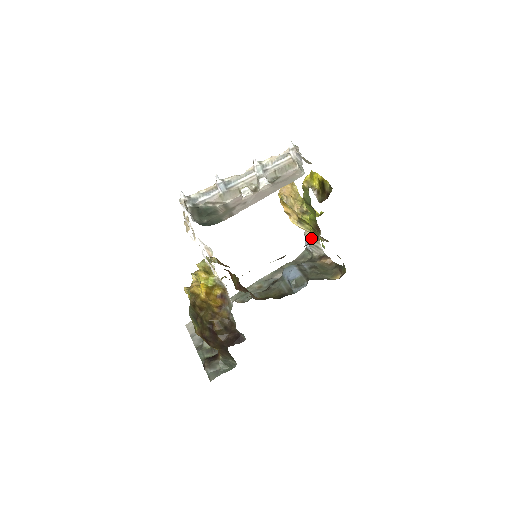
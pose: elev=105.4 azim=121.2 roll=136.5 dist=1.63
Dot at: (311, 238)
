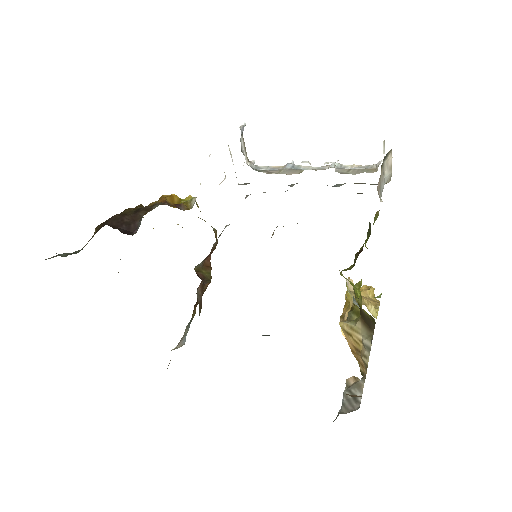
Dot at: occluded
